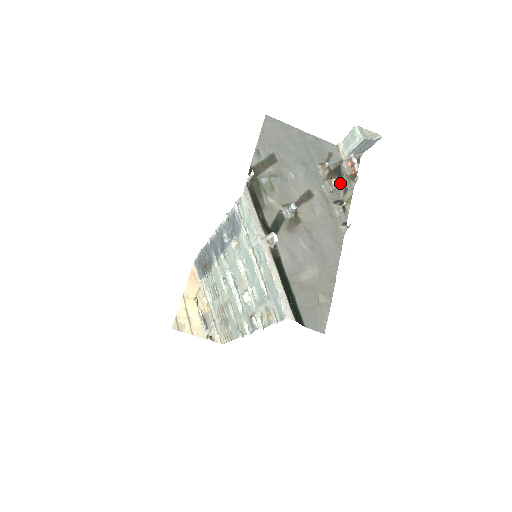
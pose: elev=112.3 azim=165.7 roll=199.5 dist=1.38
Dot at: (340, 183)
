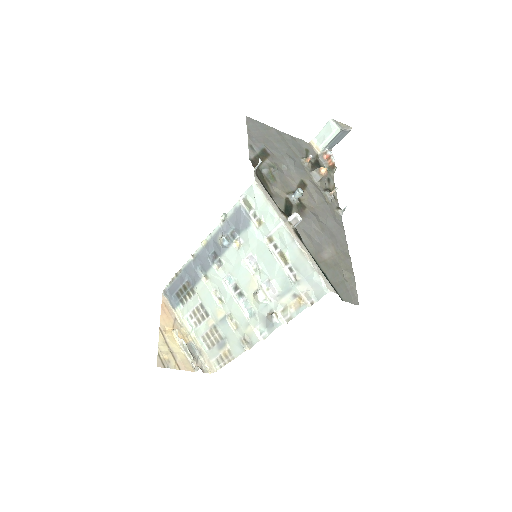
Dot at: (327, 171)
